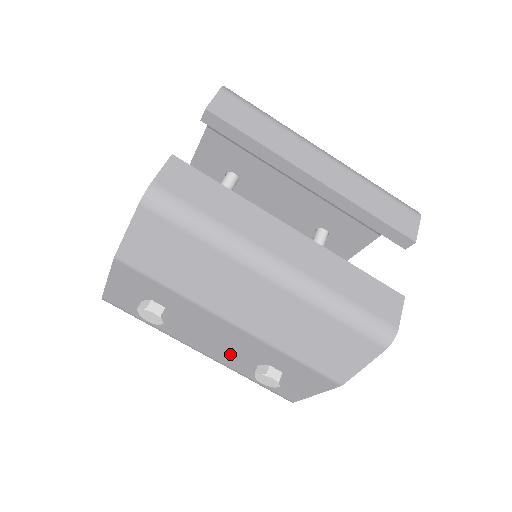
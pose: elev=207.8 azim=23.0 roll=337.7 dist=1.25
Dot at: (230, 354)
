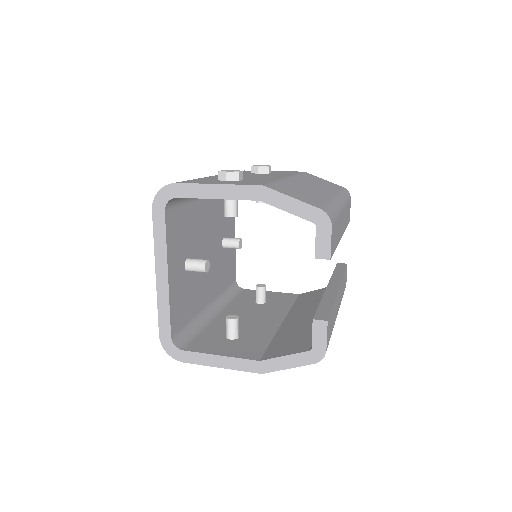
Dot at: occluded
